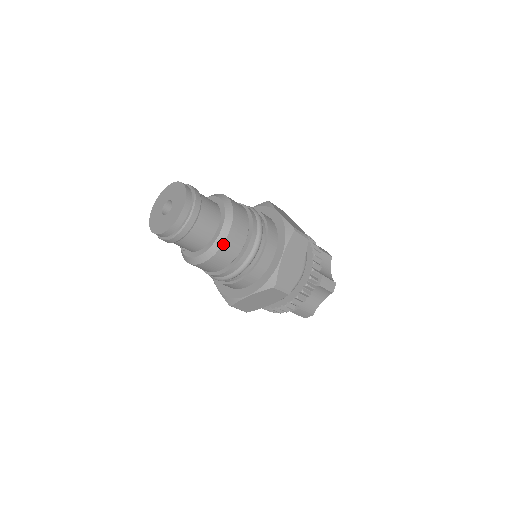
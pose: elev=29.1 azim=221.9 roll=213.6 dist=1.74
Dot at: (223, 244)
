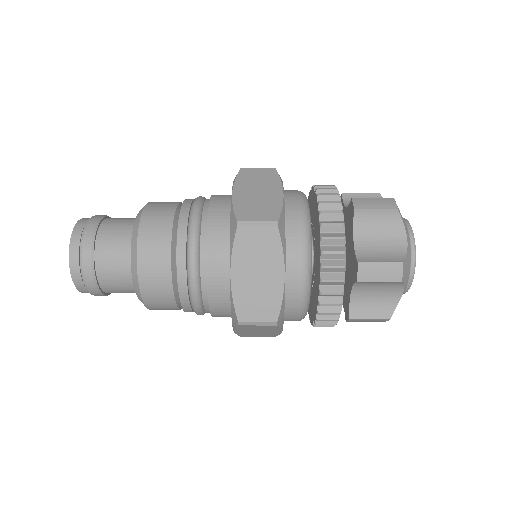
Dot at: (140, 288)
